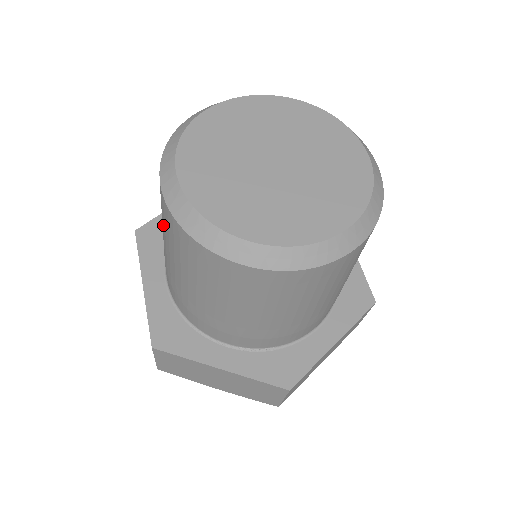
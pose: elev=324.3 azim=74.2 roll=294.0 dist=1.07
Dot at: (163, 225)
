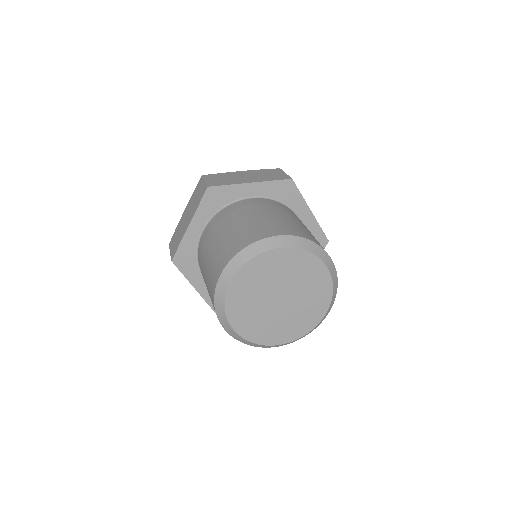
Dot at: occluded
